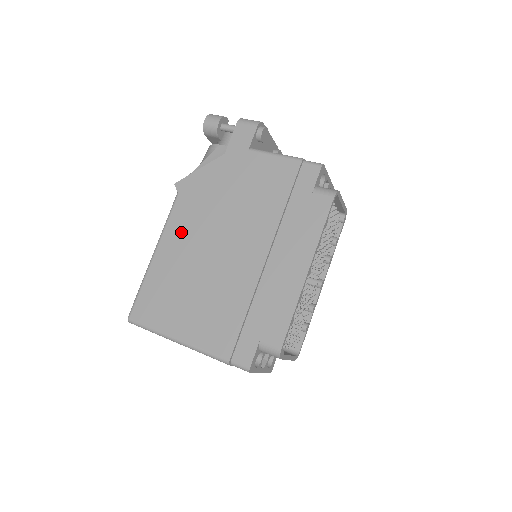
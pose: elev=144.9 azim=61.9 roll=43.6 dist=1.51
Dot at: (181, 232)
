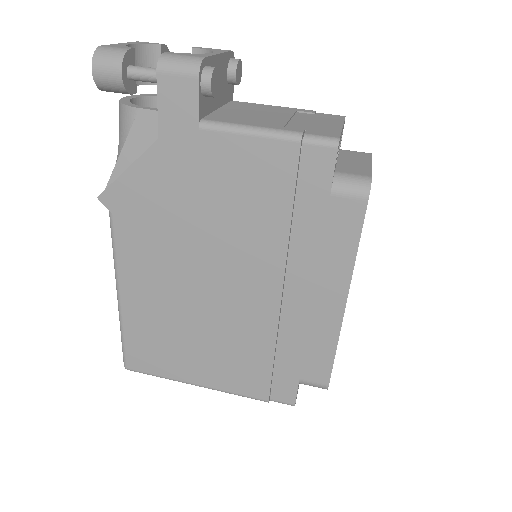
Dot at: (143, 268)
